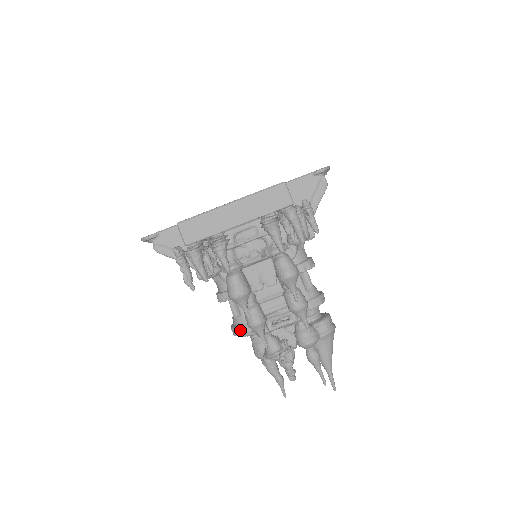
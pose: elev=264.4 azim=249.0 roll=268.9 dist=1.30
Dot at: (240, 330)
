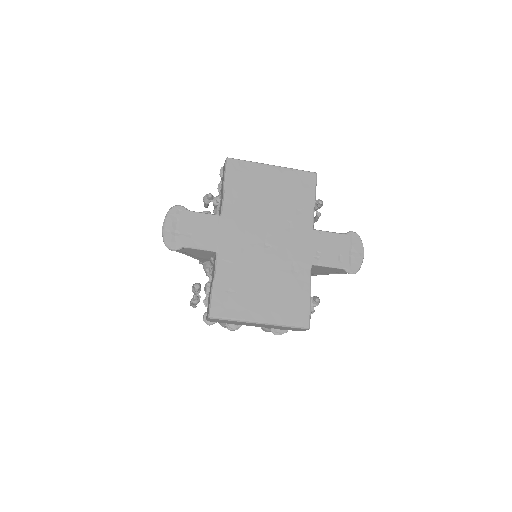
Dot at: occluded
